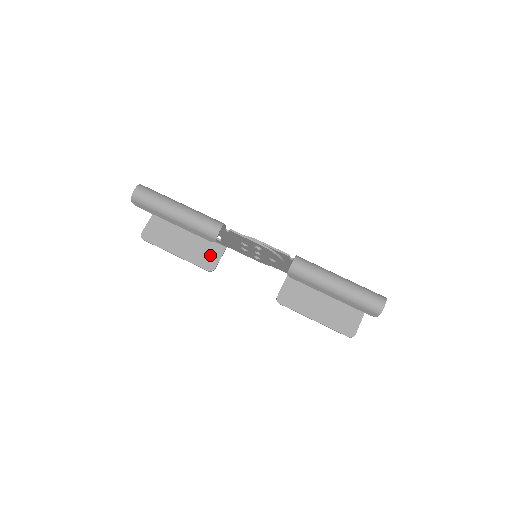
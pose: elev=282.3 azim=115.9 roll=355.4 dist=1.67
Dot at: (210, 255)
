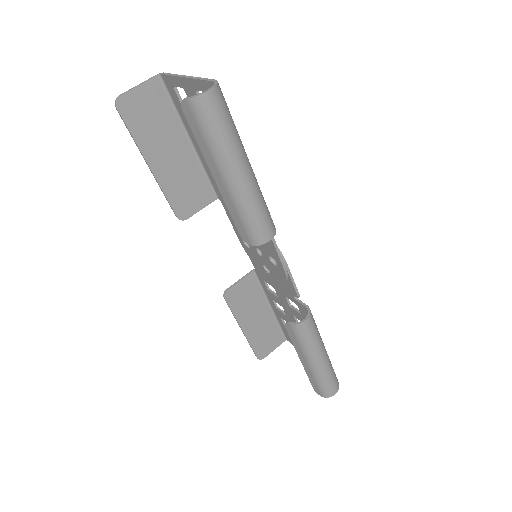
Dot at: (193, 197)
